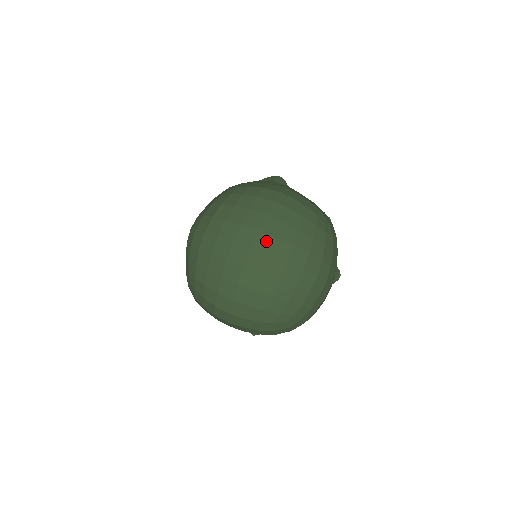
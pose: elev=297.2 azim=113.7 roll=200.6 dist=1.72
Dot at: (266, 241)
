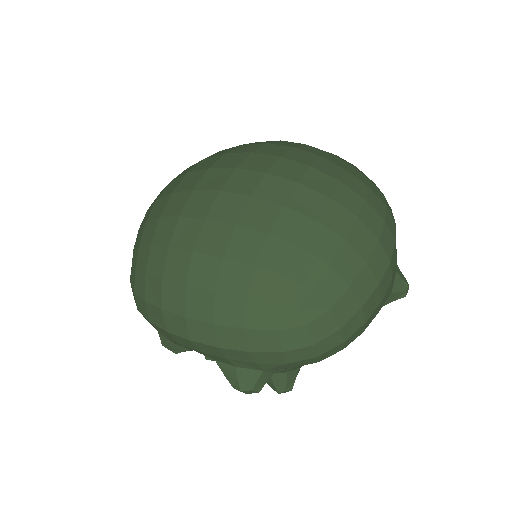
Dot at: (263, 160)
